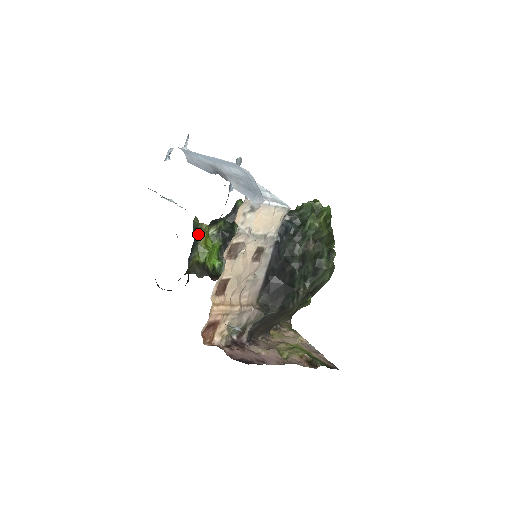
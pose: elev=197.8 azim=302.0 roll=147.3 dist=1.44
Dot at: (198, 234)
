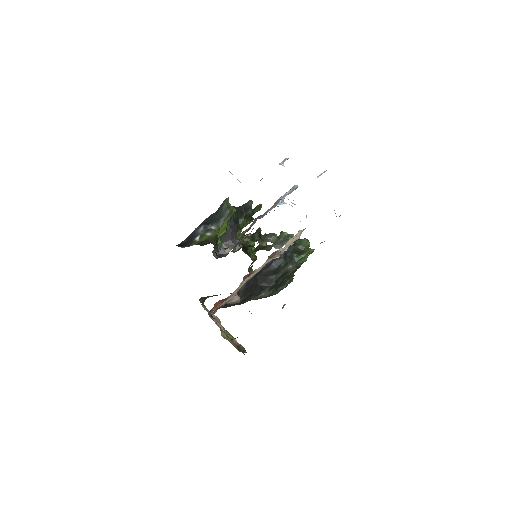
Dot at: (228, 215)
